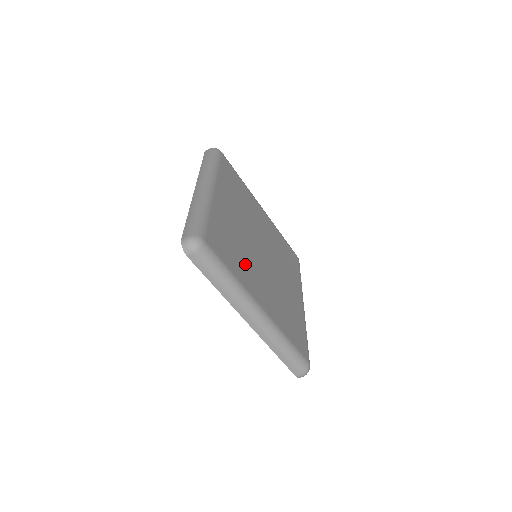
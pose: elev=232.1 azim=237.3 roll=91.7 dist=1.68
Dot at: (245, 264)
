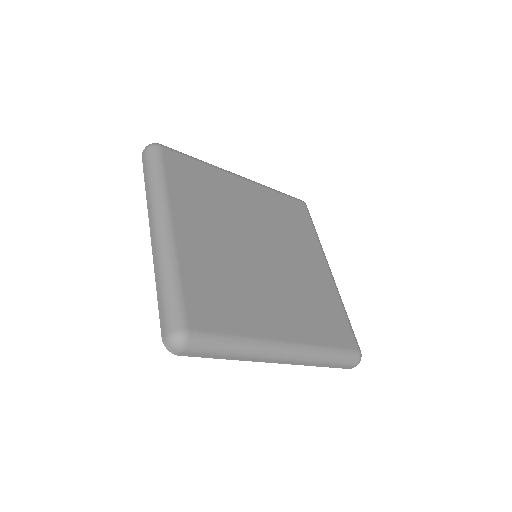
Dot at: (247, 300)
